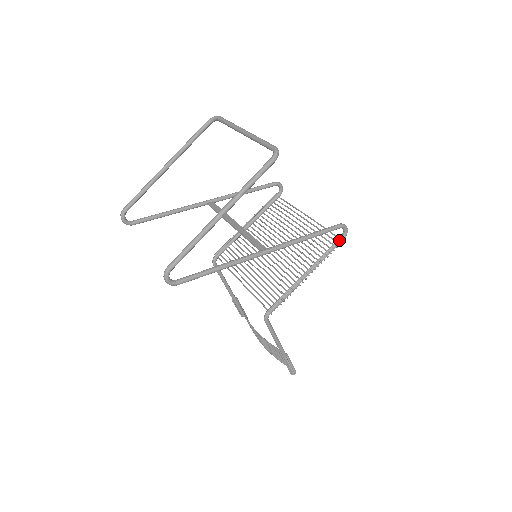
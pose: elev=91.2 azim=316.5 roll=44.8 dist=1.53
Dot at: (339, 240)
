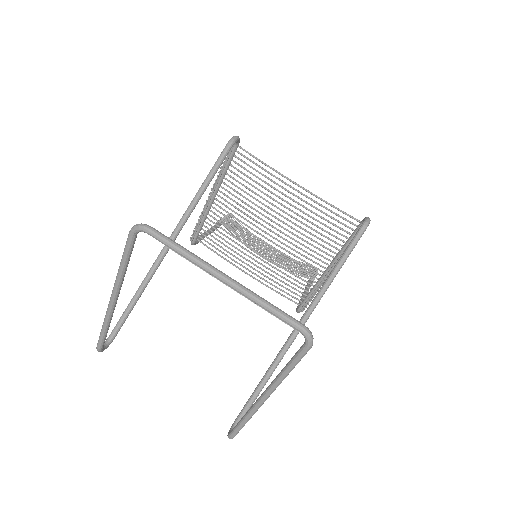
Dot at: occluded
